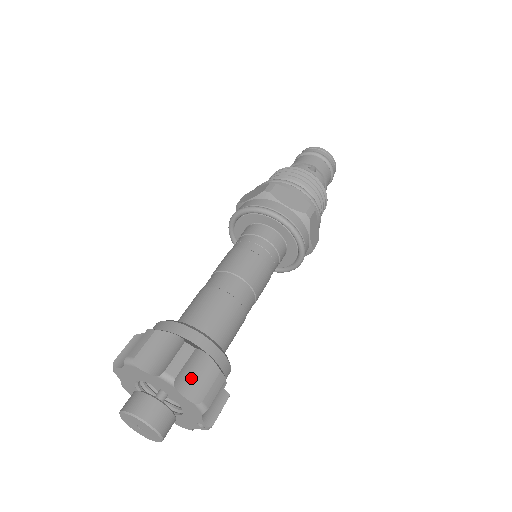
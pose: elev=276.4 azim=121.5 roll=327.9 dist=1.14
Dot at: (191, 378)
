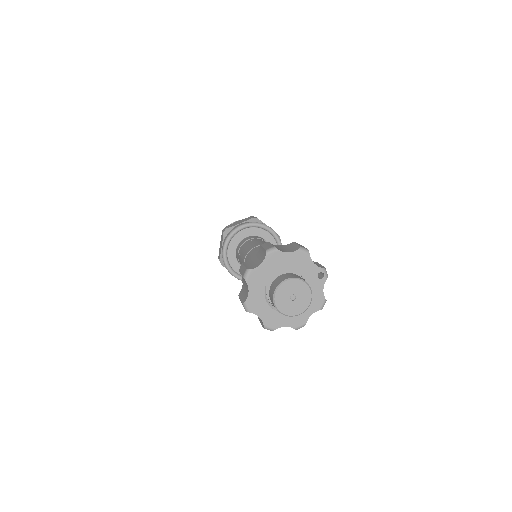
Dot at: (283, 250)
